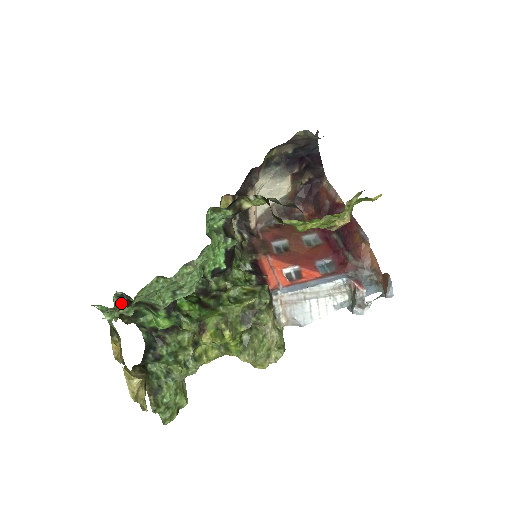
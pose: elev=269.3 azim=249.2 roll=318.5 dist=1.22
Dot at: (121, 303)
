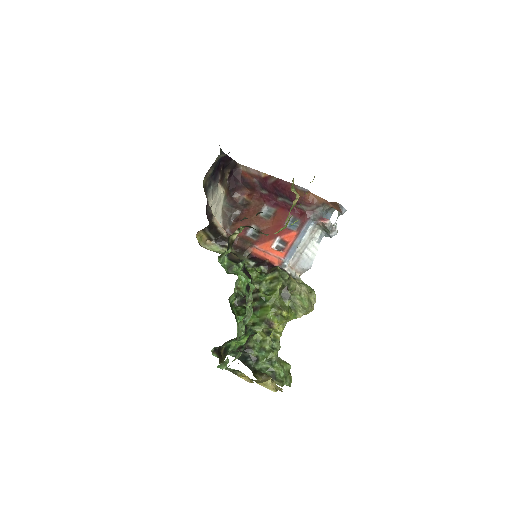
Dot at: (218, 353)
